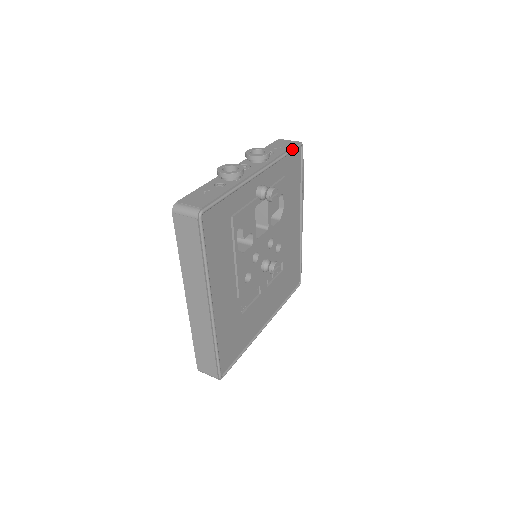
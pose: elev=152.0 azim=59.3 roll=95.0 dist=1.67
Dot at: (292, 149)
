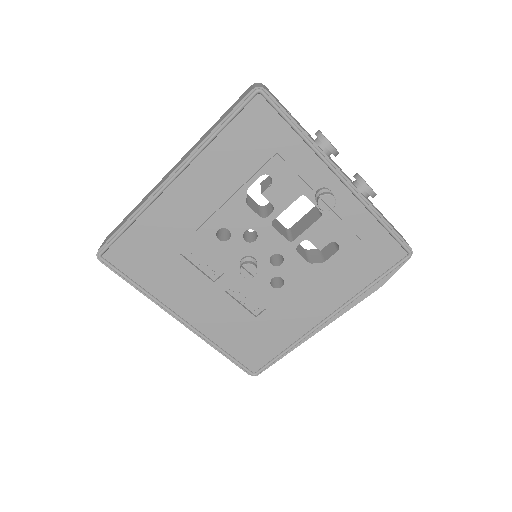
Dot at: (396, 235)
